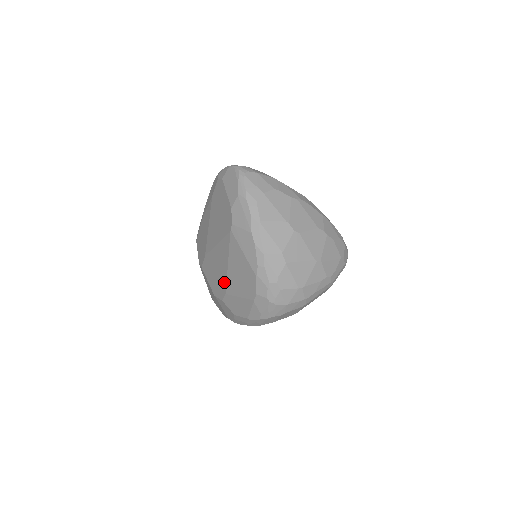
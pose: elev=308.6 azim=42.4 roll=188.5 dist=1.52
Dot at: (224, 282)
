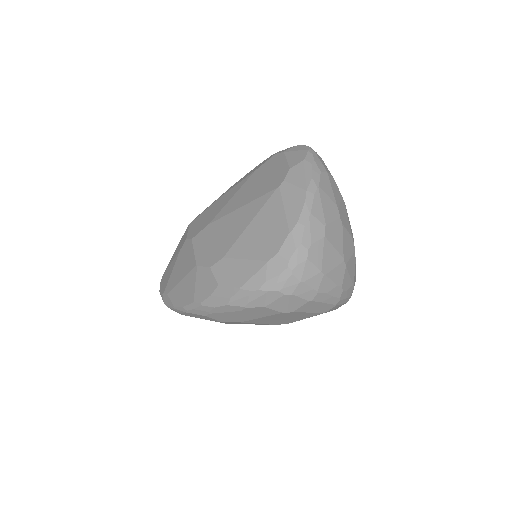
Dot at: (229, 244)
